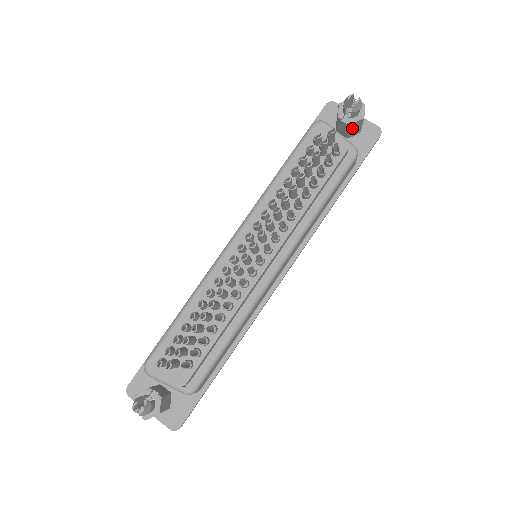
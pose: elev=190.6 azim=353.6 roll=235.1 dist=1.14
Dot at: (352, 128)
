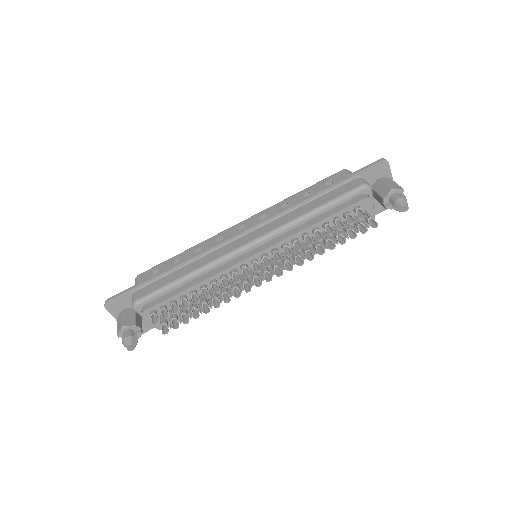
Dot at: occluded
